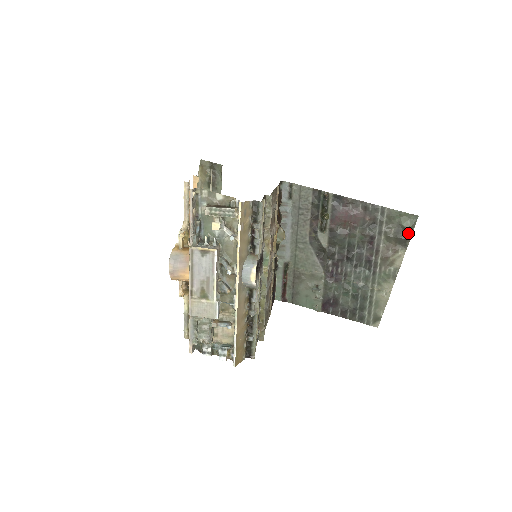
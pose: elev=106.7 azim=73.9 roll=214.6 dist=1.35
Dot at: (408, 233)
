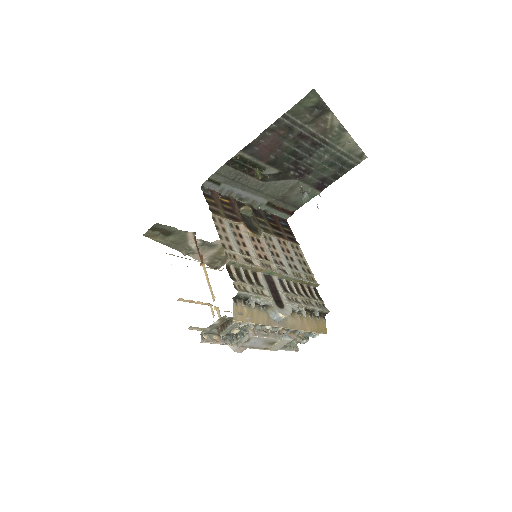
Dot at: (320, 105)
